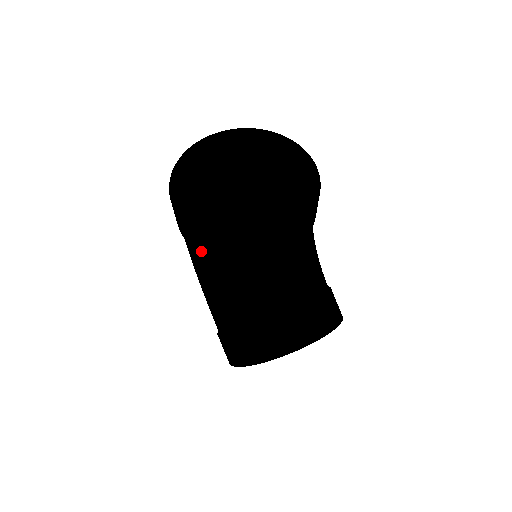
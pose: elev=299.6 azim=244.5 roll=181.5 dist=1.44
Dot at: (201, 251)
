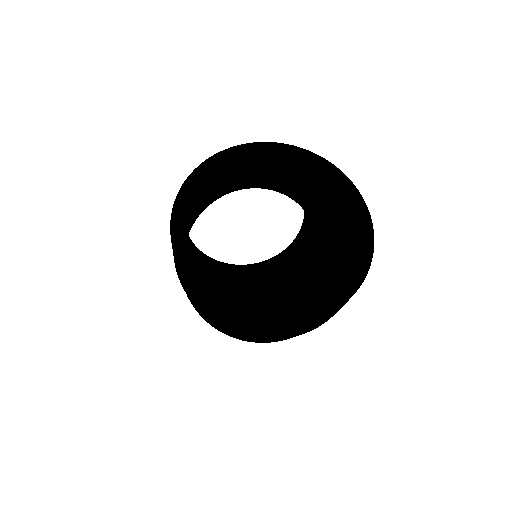
Dot at: occluded
